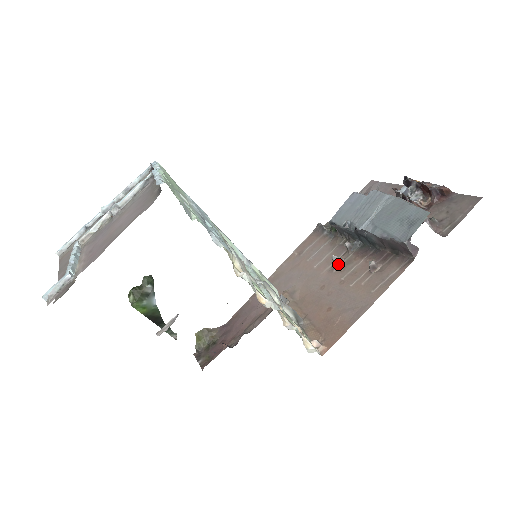
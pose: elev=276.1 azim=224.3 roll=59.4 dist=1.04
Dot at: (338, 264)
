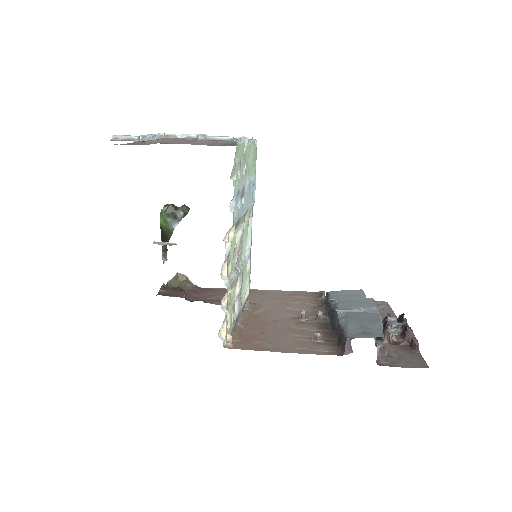
Dot at: (301, 319)
